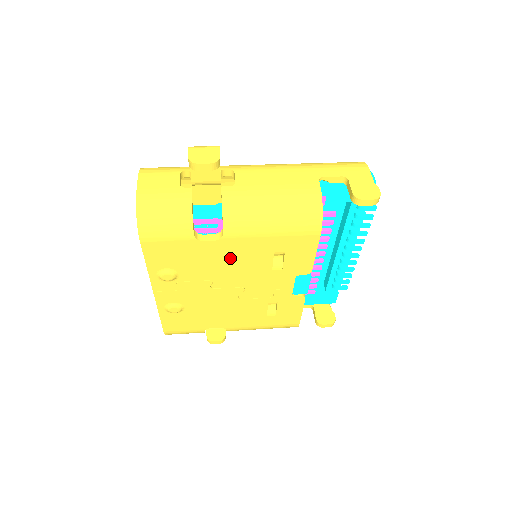
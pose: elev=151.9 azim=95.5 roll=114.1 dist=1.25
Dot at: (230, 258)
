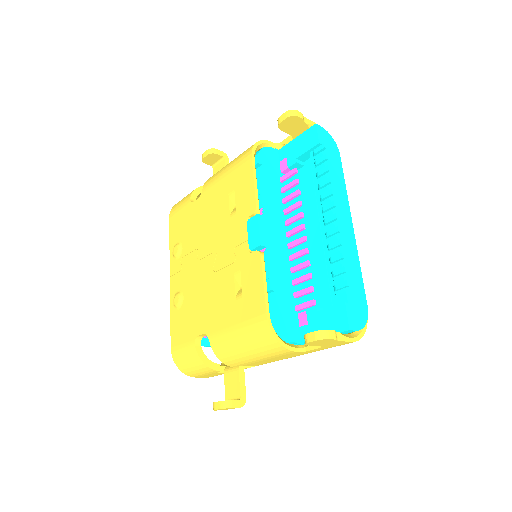
Dot at: (206, 214)
